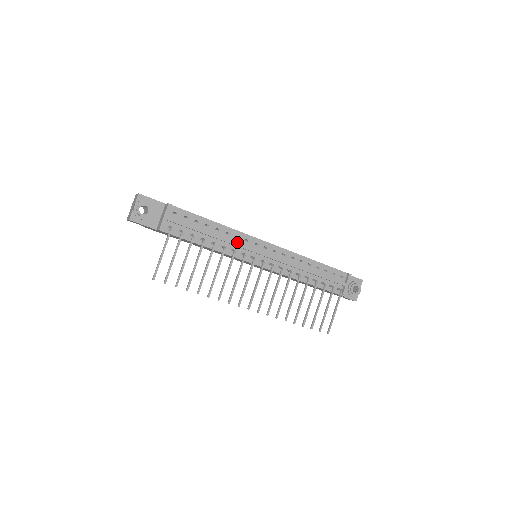
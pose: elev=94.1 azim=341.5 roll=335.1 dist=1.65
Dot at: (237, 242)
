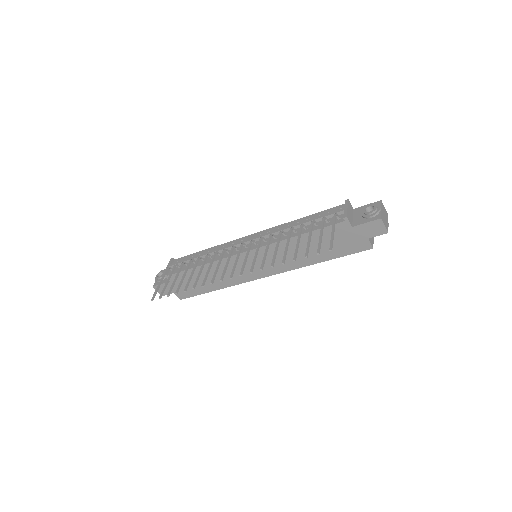
Dot at: (221, 248)
